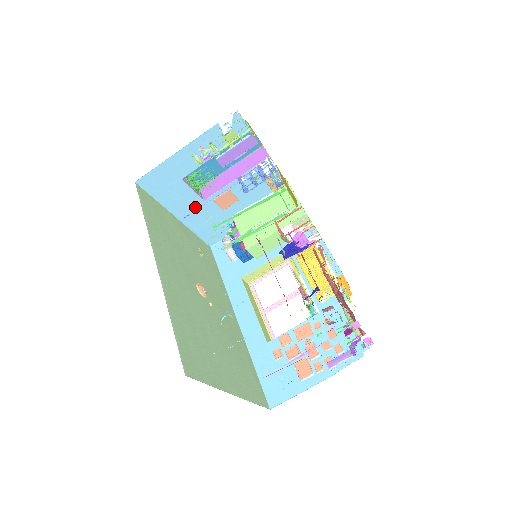
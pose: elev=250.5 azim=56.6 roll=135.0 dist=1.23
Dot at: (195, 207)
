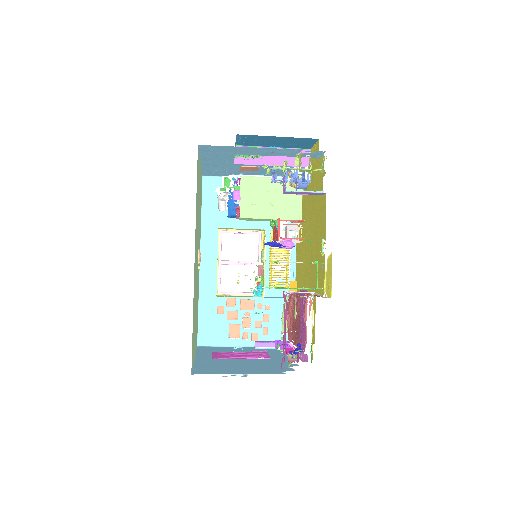
Dot at: (222, 163)
